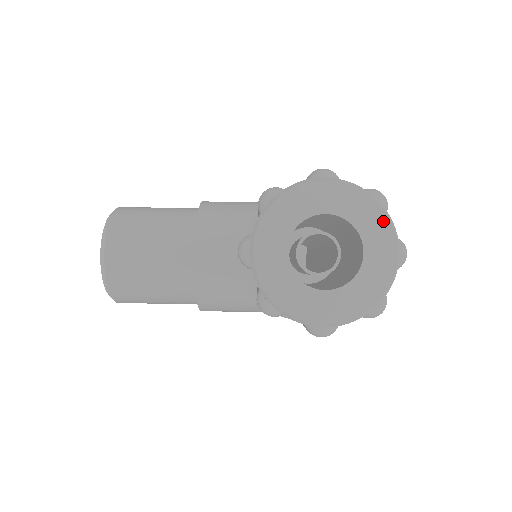
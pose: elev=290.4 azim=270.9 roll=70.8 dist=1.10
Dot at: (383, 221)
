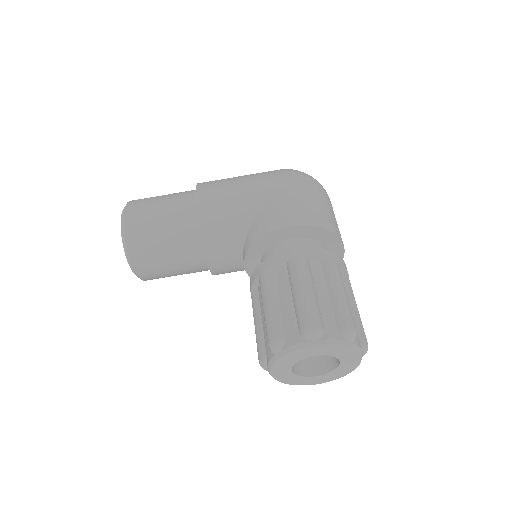
Dot at: (353, 352)
